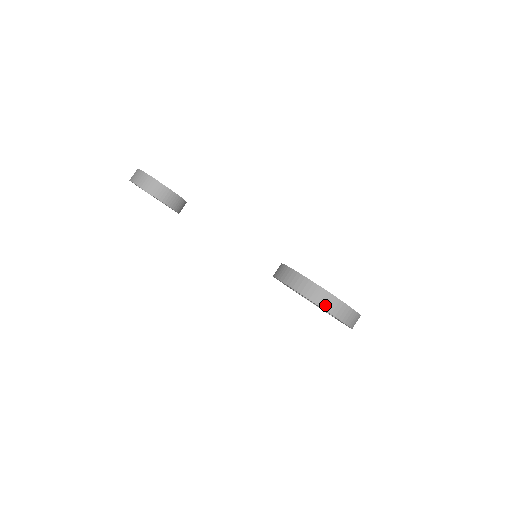
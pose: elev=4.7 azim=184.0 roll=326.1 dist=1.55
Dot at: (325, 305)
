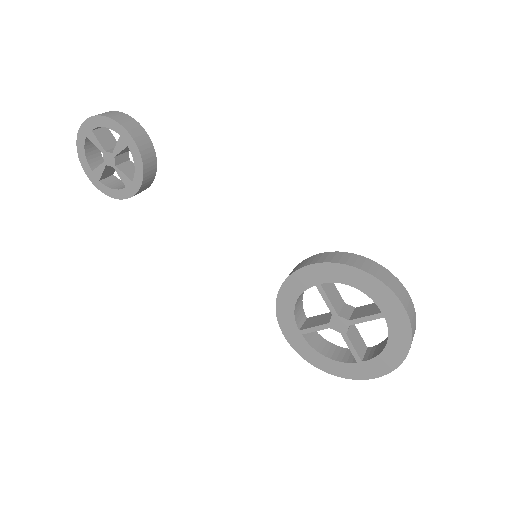
Dot at: (395, 289)
